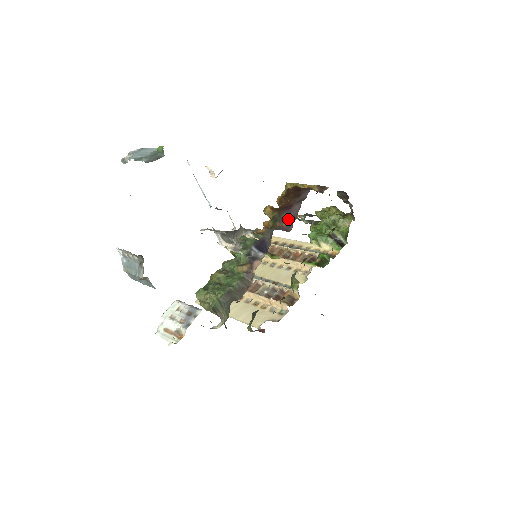
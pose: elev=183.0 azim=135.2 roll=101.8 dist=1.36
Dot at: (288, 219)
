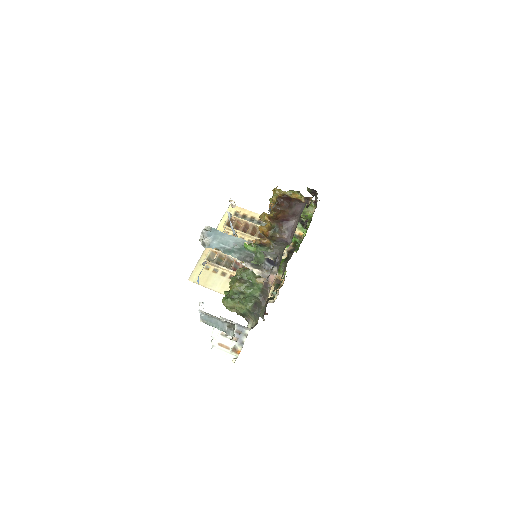
Dot at: (287, 232)
